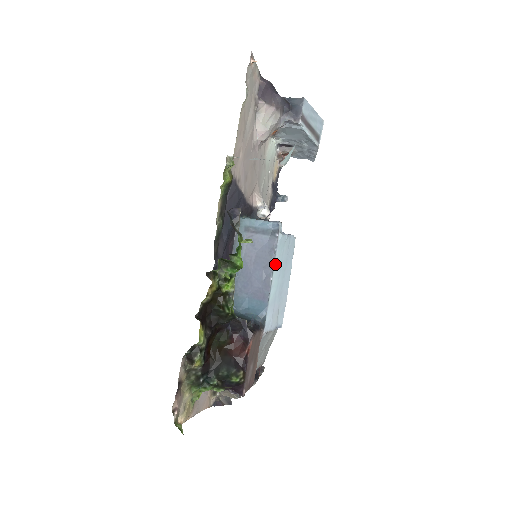
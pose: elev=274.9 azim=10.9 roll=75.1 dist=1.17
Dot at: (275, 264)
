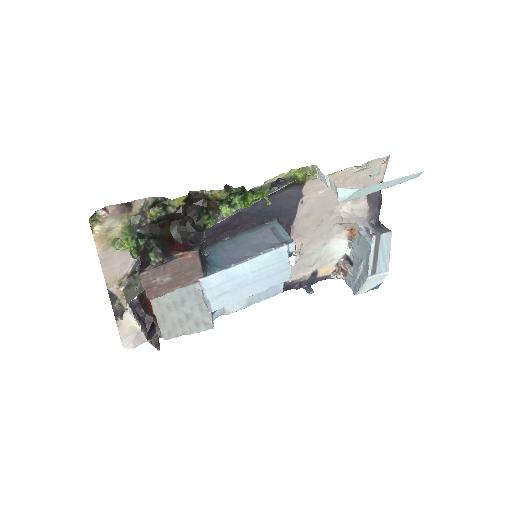
Dot at: (262, 257)
